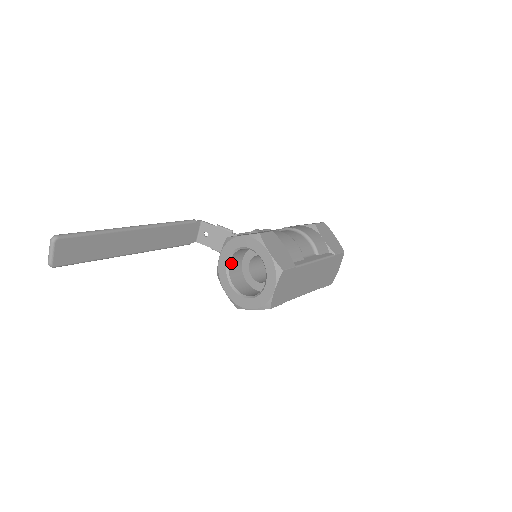
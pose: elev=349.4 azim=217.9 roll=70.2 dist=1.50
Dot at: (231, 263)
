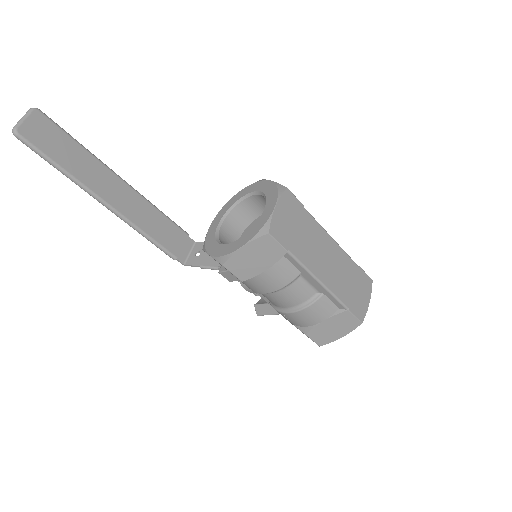
Dot at: (223, 229)
